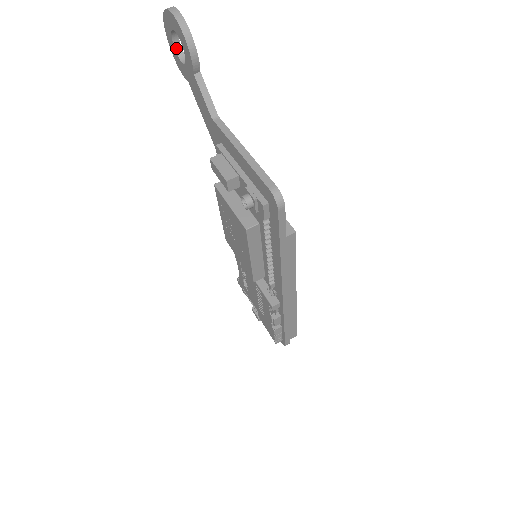
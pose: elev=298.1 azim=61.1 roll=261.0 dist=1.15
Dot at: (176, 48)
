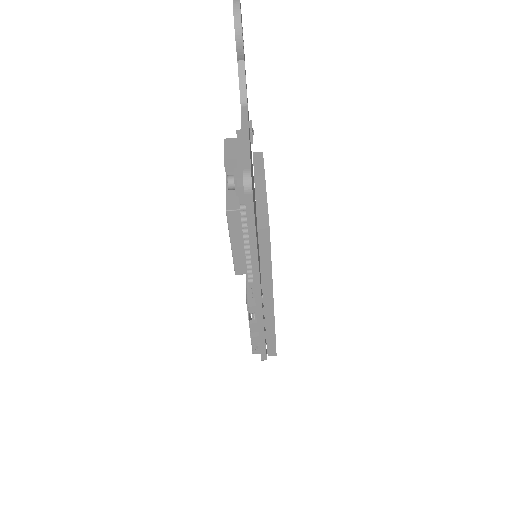
Dot at: occluded
